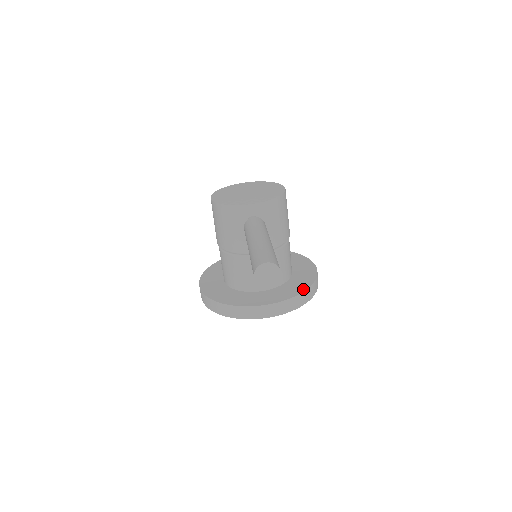
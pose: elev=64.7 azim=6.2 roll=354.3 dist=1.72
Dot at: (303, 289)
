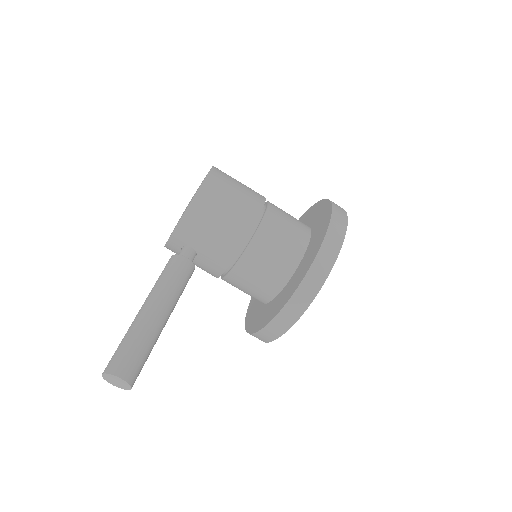
Dot at: (295, 287)
